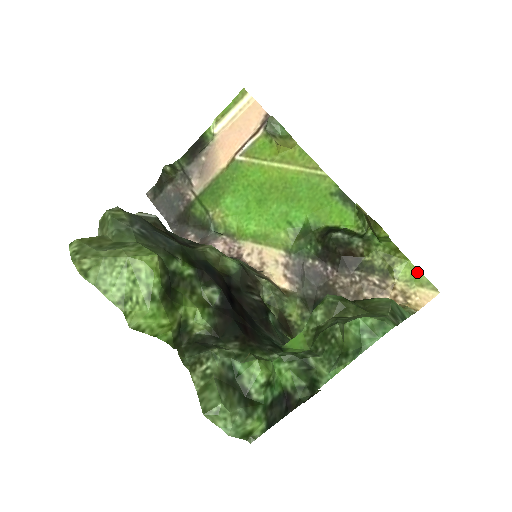
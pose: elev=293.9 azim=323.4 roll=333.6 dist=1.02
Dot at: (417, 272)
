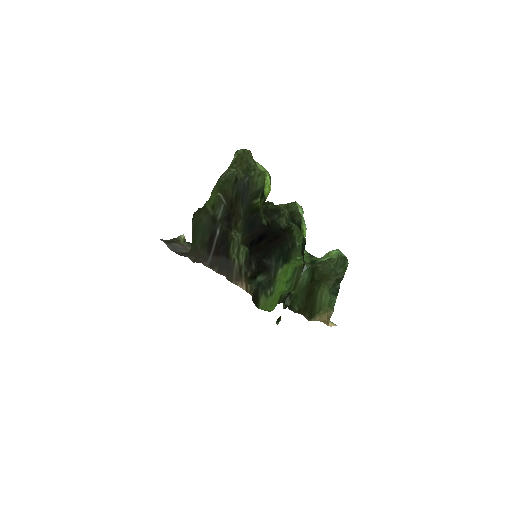
Dot at: occluded
